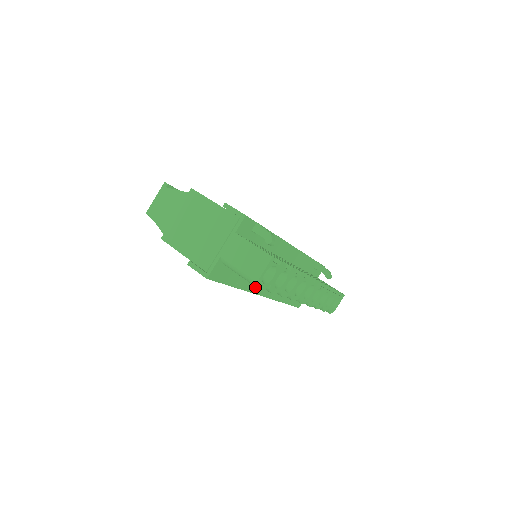
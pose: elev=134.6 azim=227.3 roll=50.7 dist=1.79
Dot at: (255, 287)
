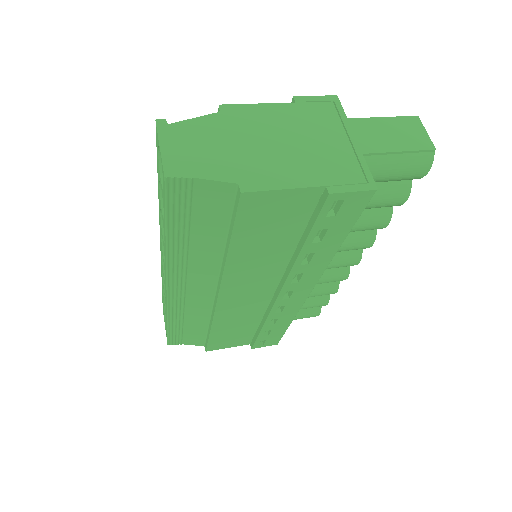
Dot at: occluded
